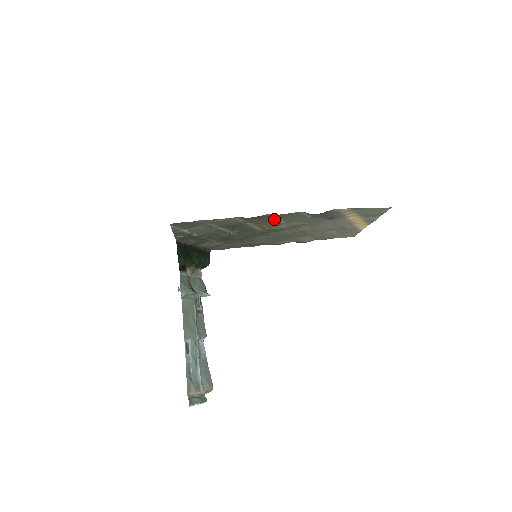
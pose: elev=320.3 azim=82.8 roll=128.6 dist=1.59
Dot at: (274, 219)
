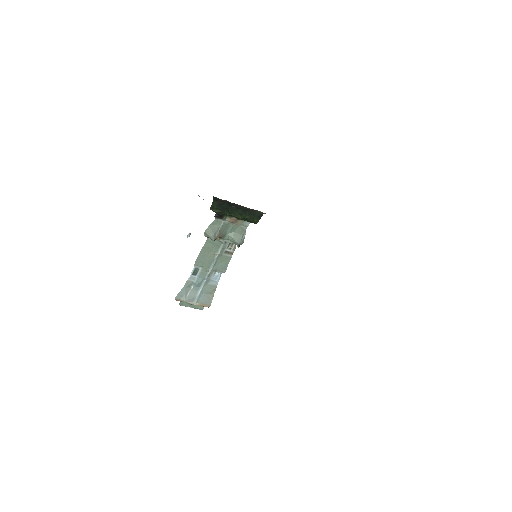
Dot at: occluded
